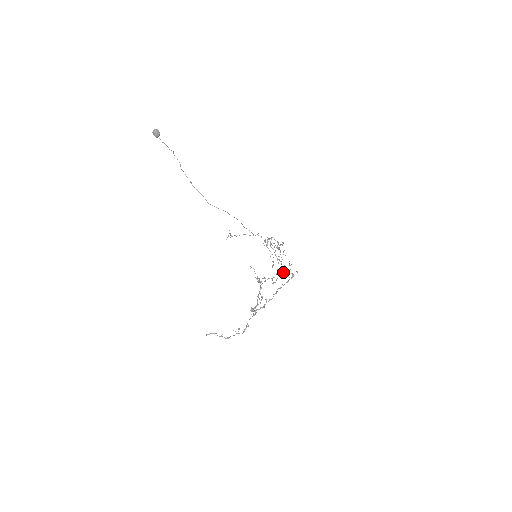
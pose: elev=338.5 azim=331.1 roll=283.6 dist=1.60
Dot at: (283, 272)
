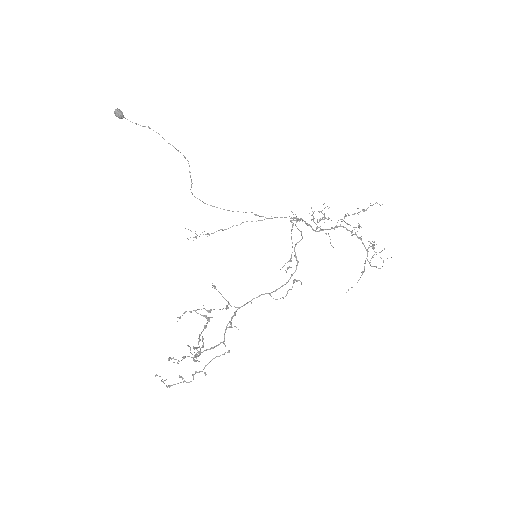
Dot at: occluded
